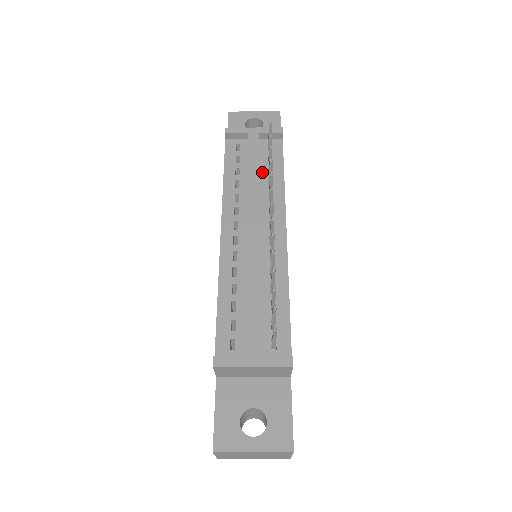
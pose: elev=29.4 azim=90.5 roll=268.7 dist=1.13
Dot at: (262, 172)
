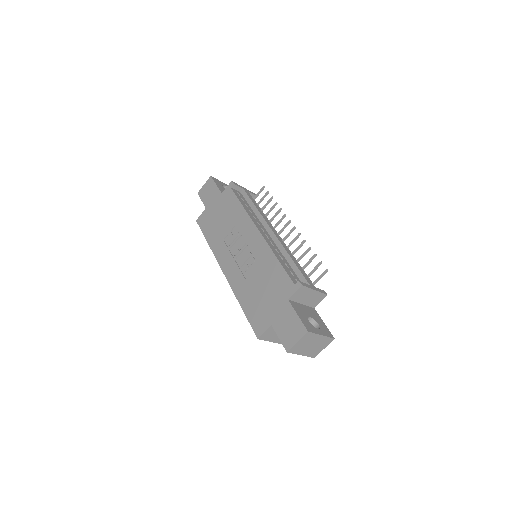
Dot at: occluded
